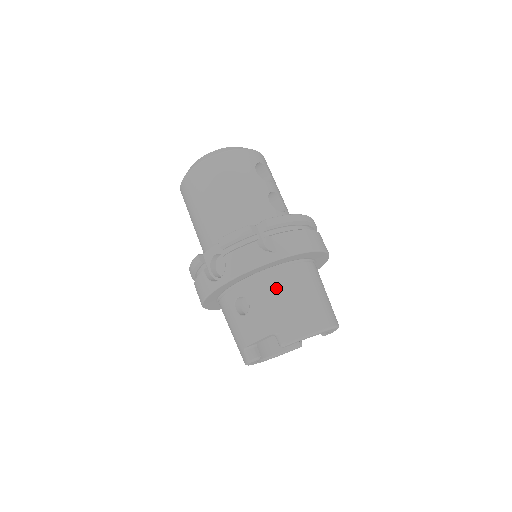
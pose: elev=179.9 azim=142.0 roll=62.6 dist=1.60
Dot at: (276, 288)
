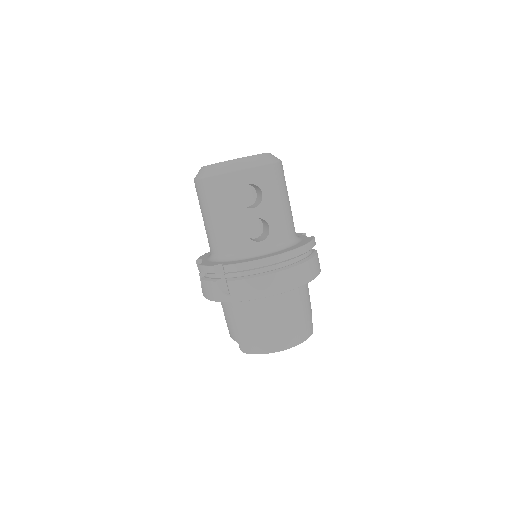
Dot at: (237, 313)
